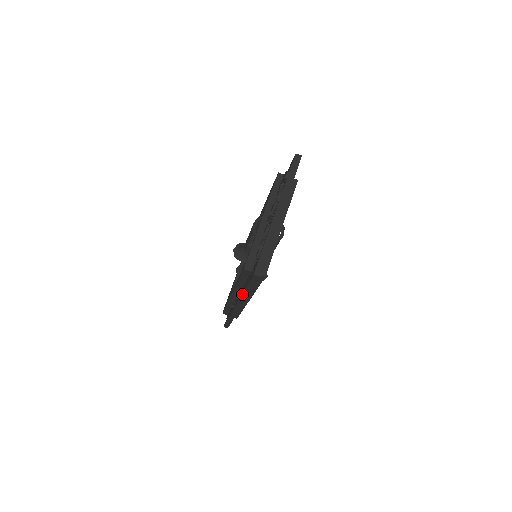
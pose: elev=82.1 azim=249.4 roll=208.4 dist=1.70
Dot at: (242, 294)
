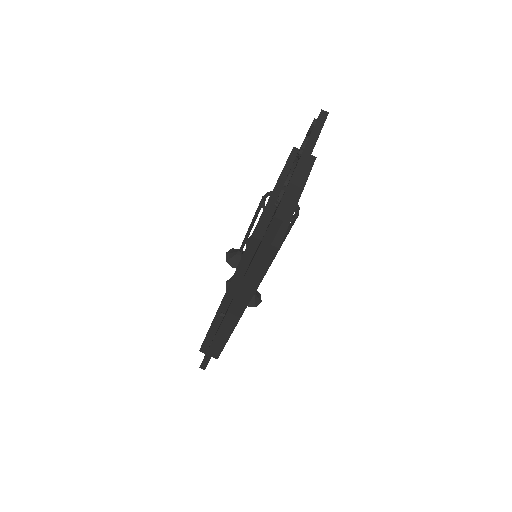
Dot at: (244, 276)
